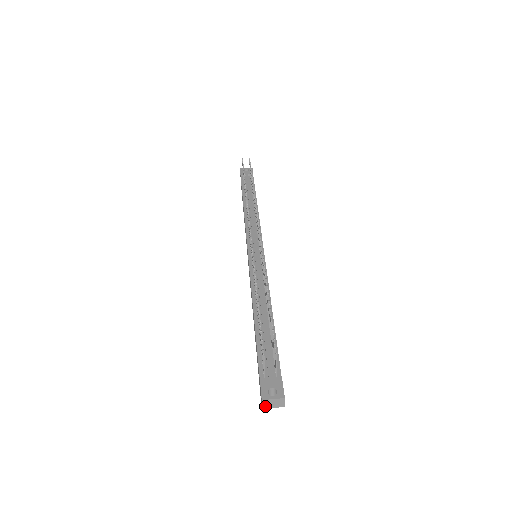
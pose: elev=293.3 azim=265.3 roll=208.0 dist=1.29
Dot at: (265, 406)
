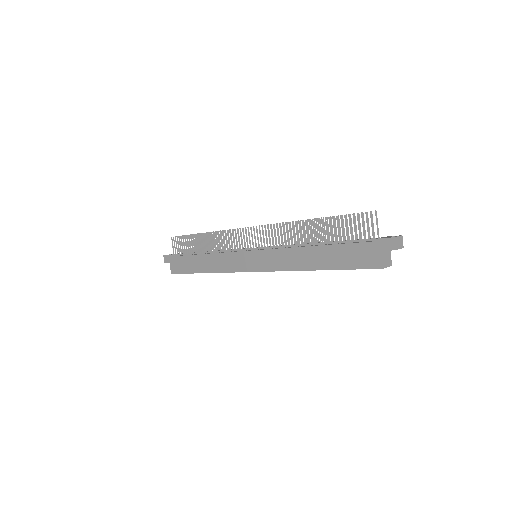
Dot at: (395, 246)
